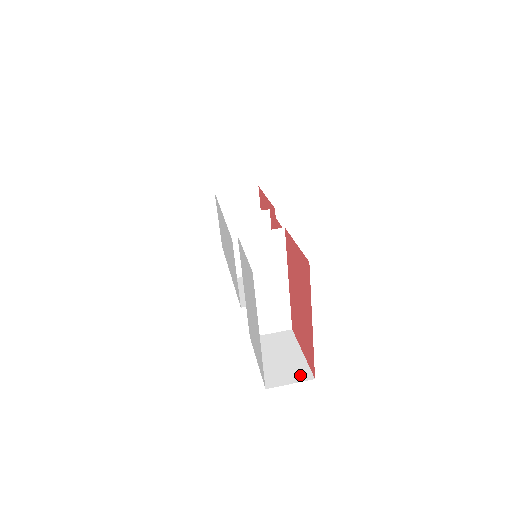
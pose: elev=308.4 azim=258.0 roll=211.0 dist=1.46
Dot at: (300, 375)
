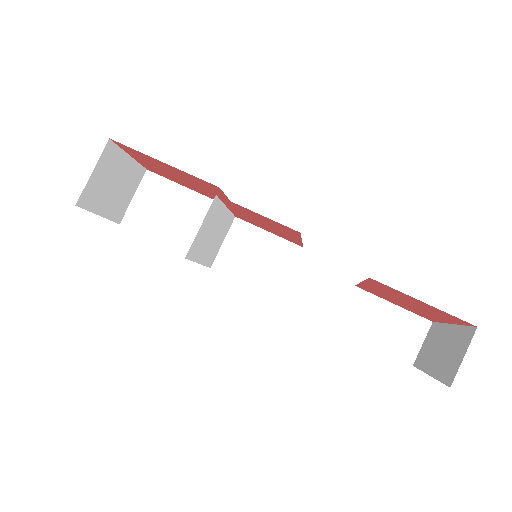
Dot at: (419, 329)
